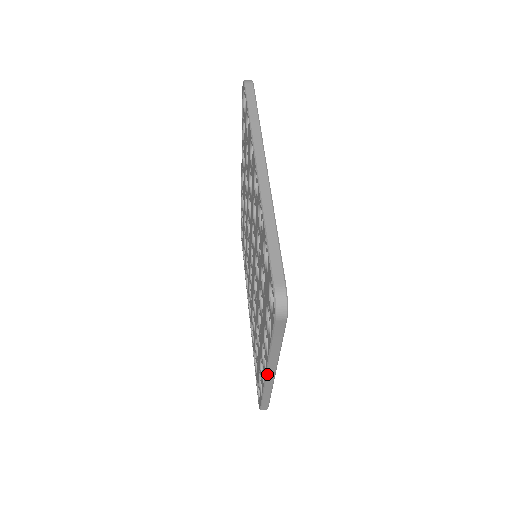
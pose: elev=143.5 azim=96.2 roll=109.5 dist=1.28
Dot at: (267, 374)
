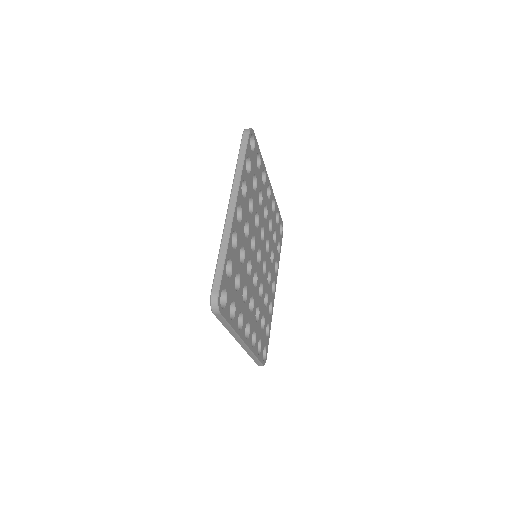
Dot at: (230, 203)
